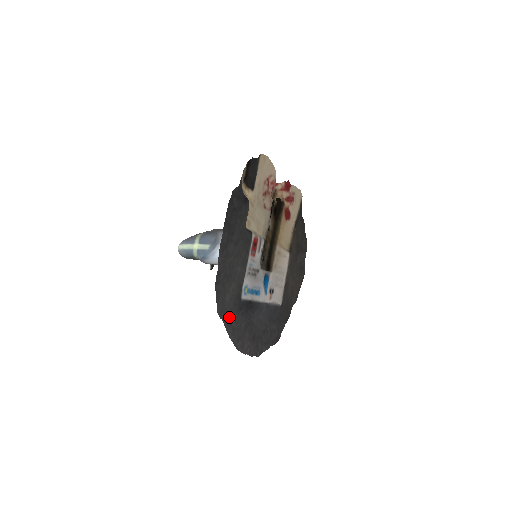
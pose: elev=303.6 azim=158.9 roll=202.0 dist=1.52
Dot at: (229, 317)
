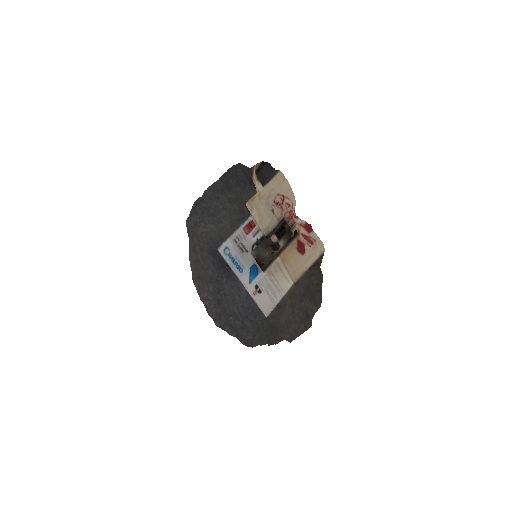
Dot at: (197, 245)
